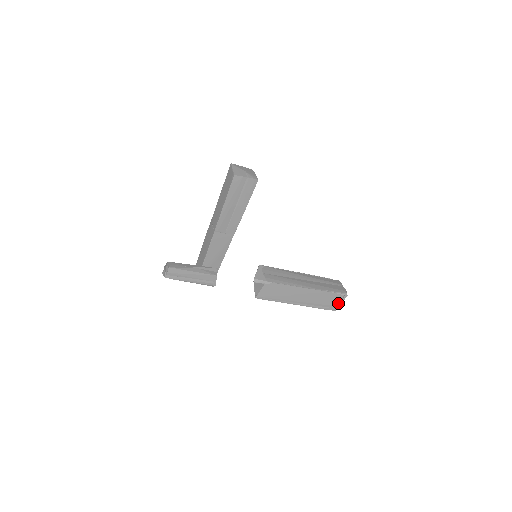
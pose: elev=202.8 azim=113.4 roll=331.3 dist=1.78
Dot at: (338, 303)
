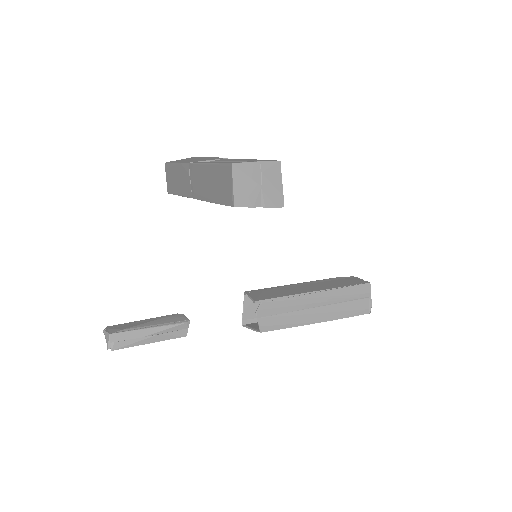
Dot at: occluded
